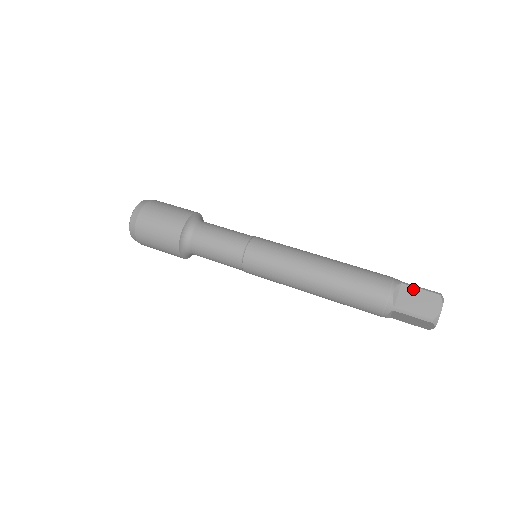
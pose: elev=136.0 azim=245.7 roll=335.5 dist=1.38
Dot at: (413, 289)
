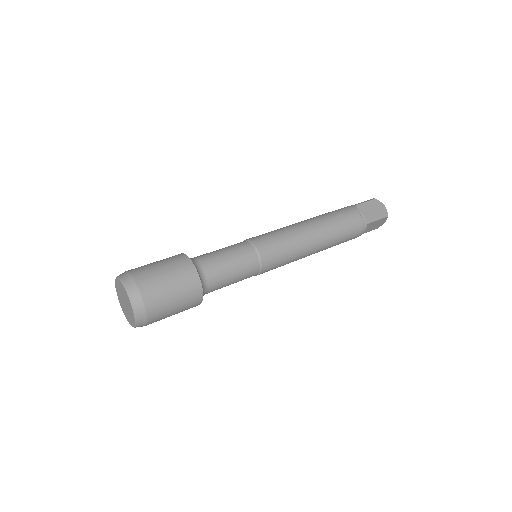
Dot at: (363, 204)
